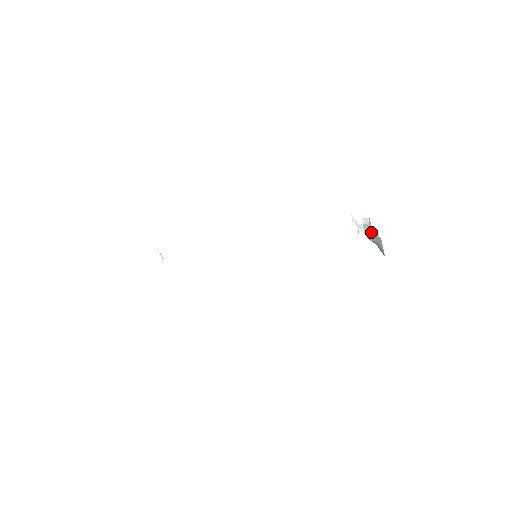
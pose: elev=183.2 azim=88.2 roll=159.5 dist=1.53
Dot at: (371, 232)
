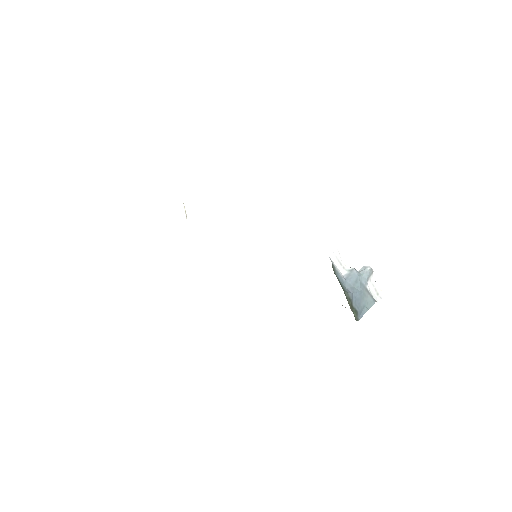
Dot at: (357, 282)
